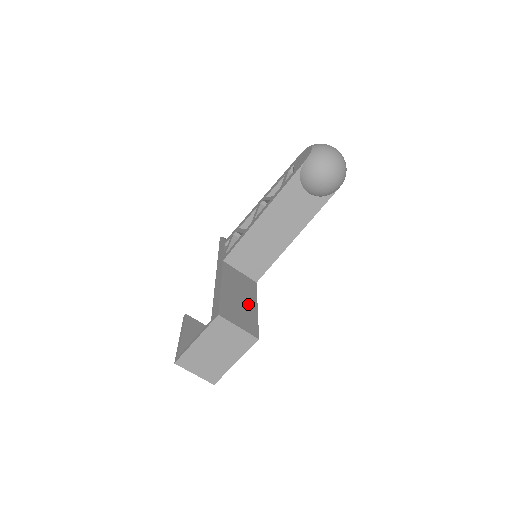
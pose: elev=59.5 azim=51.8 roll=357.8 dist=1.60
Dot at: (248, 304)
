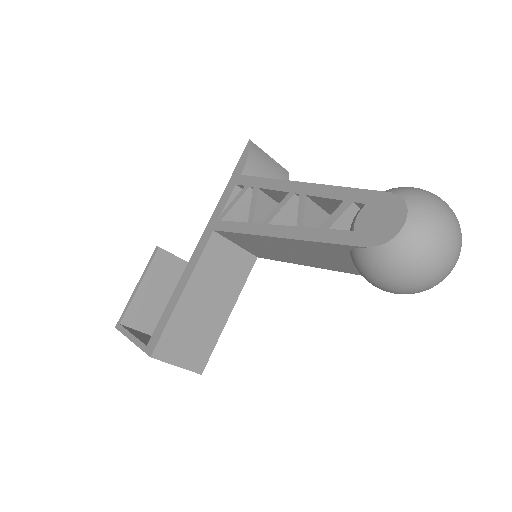
Dot at: (216, 313)
